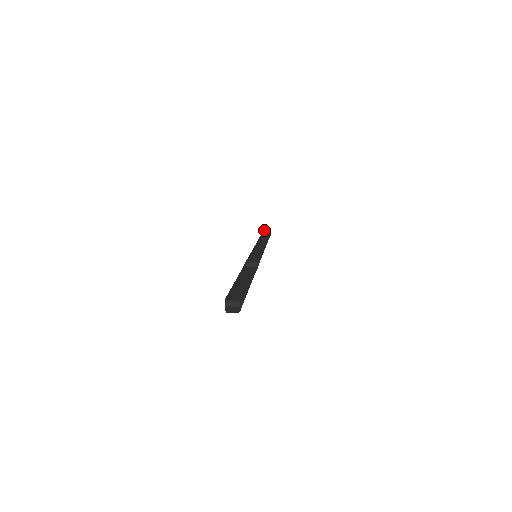
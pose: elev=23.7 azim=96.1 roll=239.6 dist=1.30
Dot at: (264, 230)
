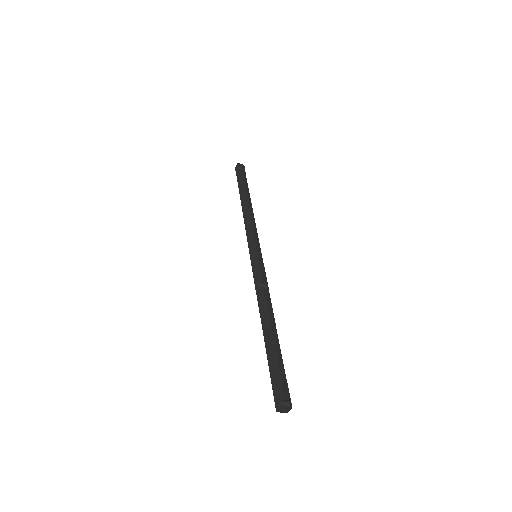
Dot at: (238, 163)
